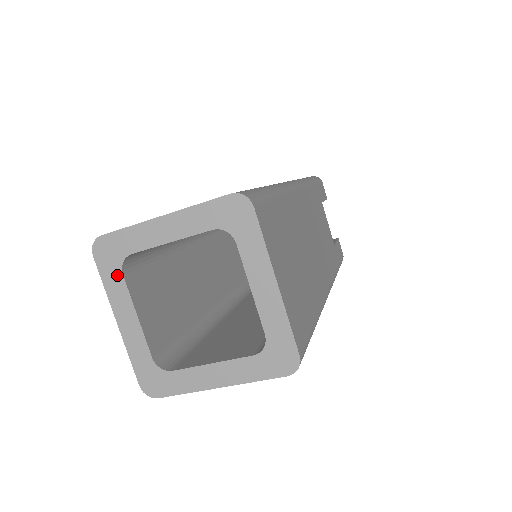
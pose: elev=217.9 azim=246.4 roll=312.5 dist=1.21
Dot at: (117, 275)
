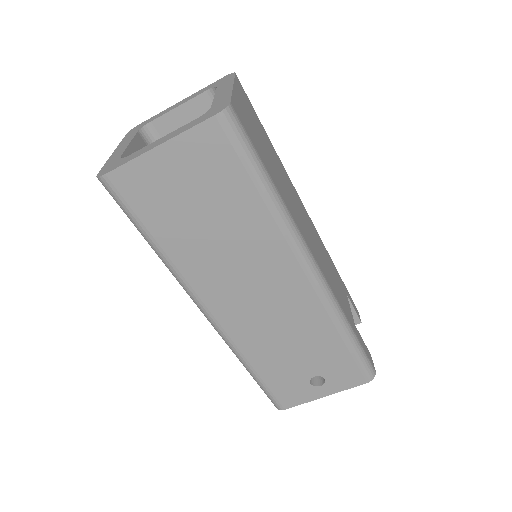
Dot at: (134, 133)
